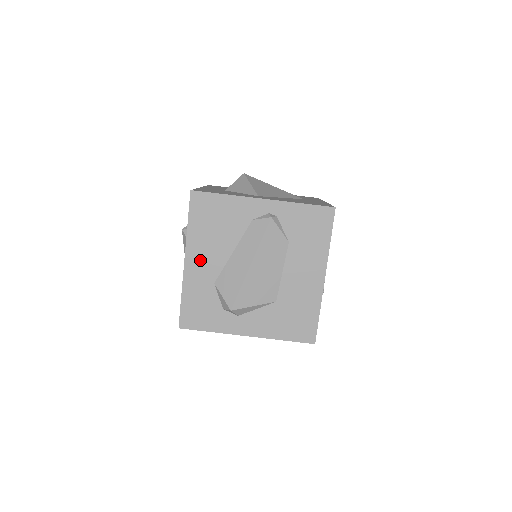
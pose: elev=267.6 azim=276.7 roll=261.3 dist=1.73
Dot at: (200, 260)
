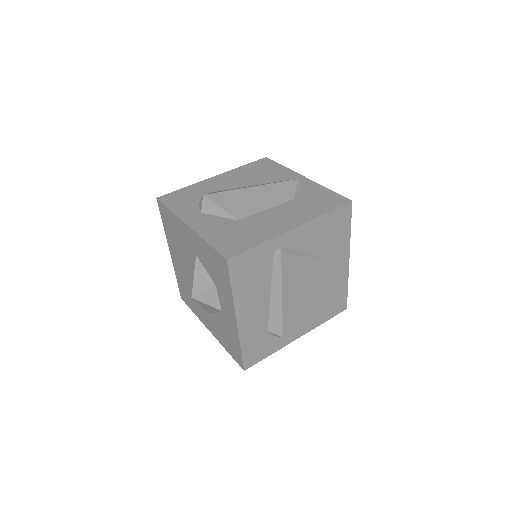
Dot at: (224, 180)
